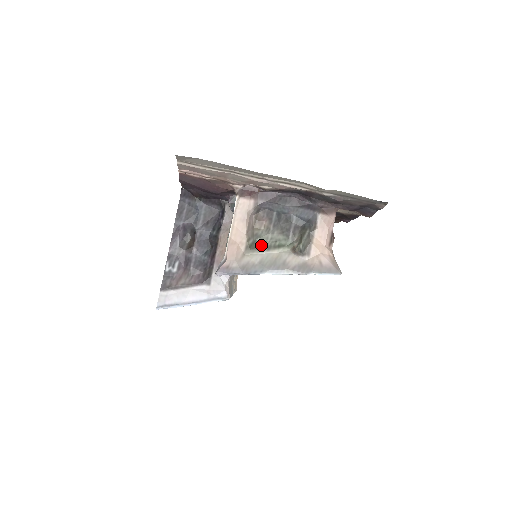
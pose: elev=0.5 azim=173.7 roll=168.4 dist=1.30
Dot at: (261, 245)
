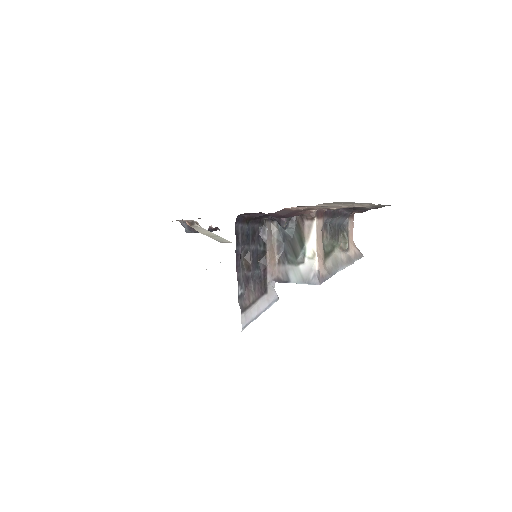
Dot at: (328, 252)
